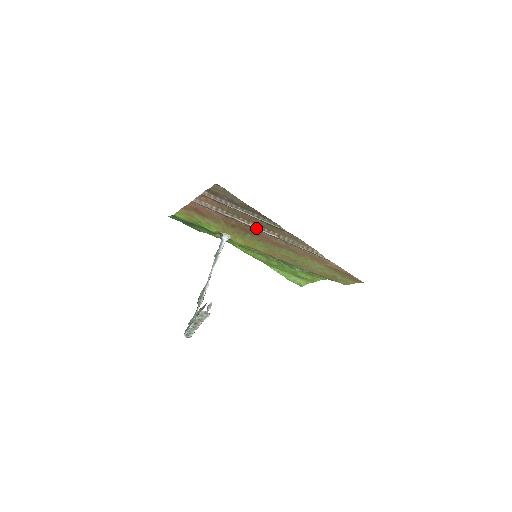
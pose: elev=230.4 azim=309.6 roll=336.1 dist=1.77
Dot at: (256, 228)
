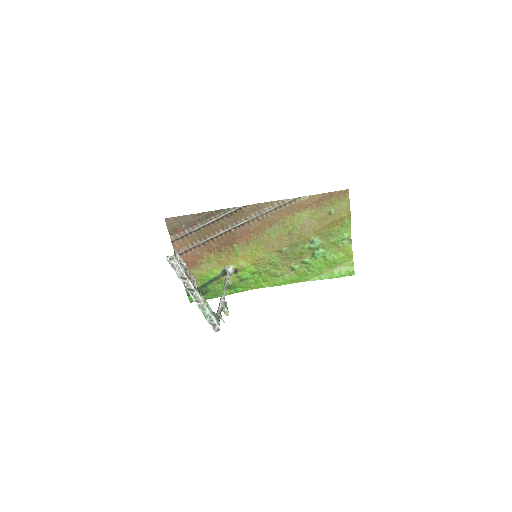
Dot at: (227, 230)
